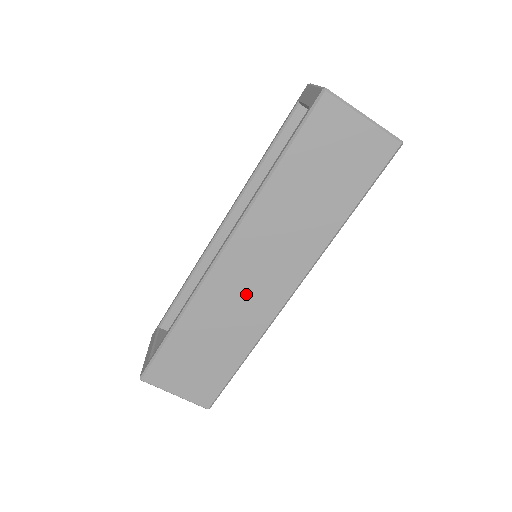
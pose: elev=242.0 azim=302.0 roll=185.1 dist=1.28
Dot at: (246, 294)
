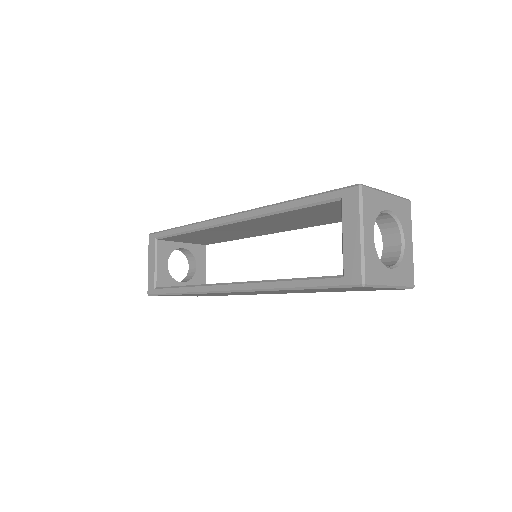
Dot at: occluded
